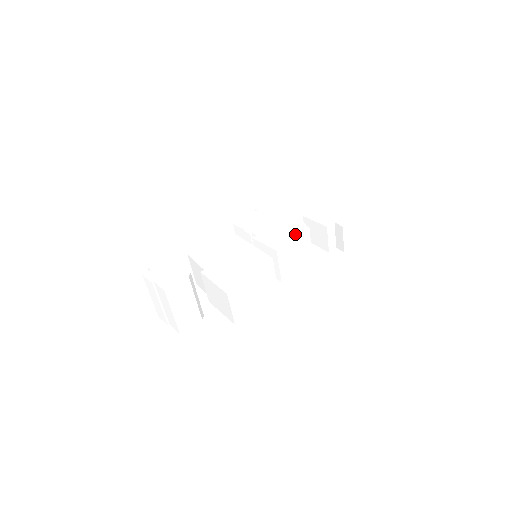
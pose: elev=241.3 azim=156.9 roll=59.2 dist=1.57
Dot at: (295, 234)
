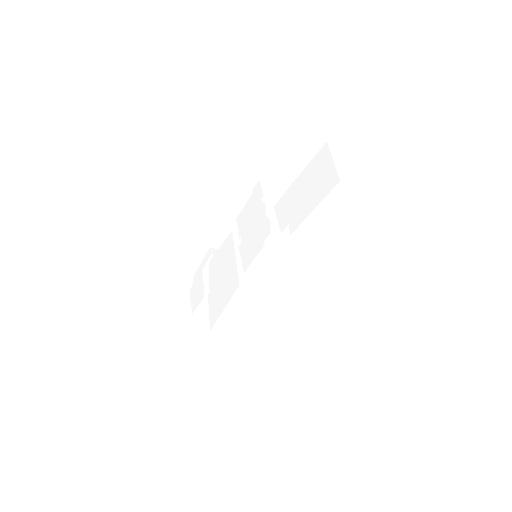
Dot at: (260, 245)
